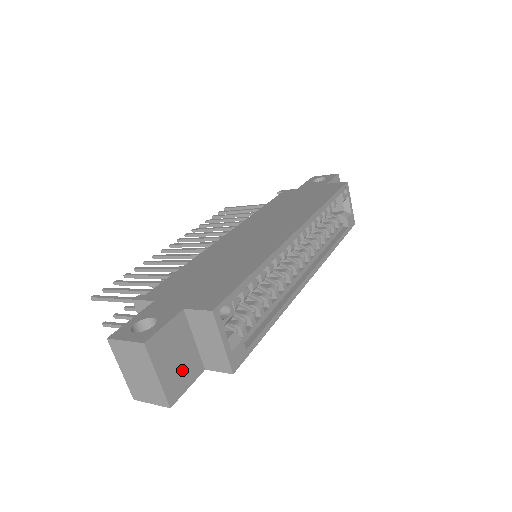
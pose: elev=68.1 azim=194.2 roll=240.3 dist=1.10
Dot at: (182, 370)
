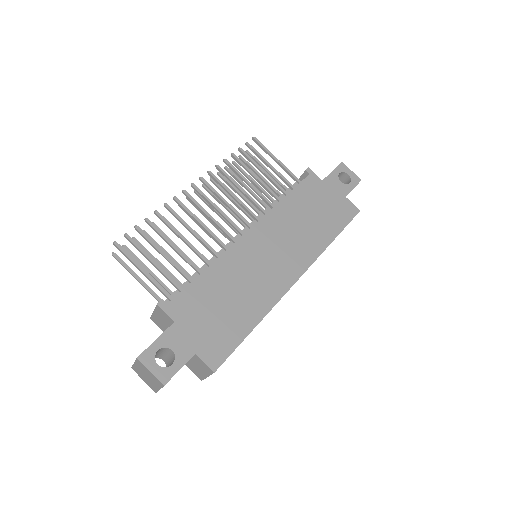
Dot at: occluded
